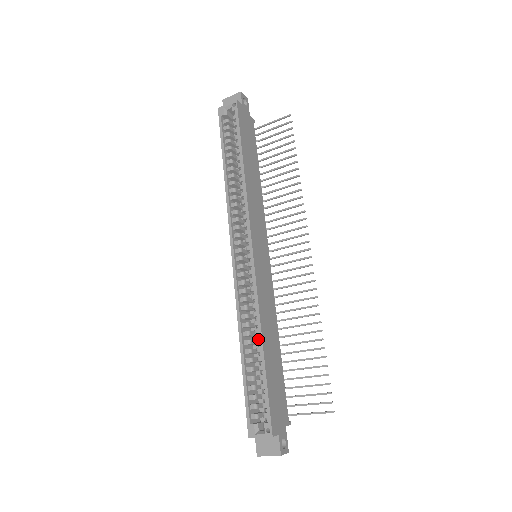
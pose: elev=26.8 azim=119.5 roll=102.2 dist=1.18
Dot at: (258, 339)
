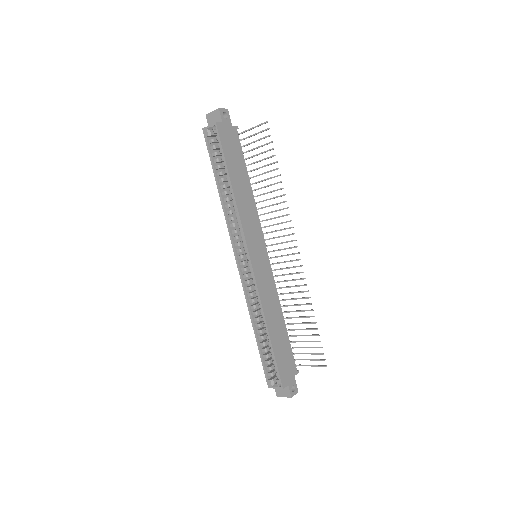
Dot at: (265, 324)
